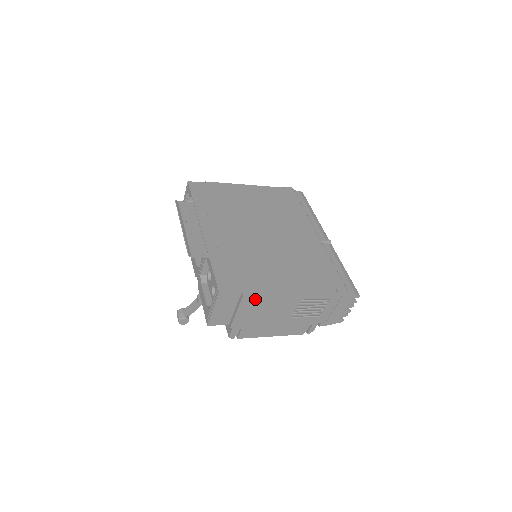
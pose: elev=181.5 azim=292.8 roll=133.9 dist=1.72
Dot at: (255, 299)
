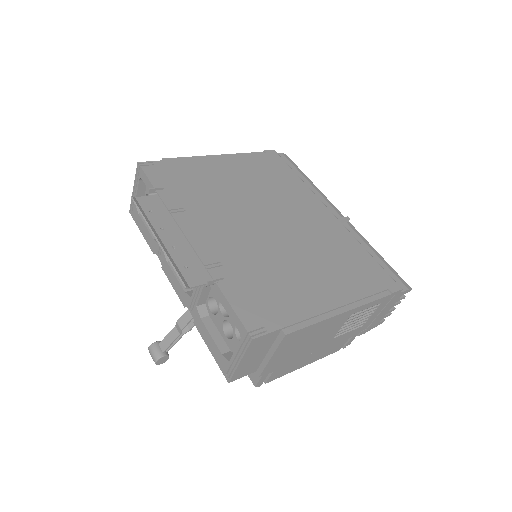
Dot at: (299, 333)
